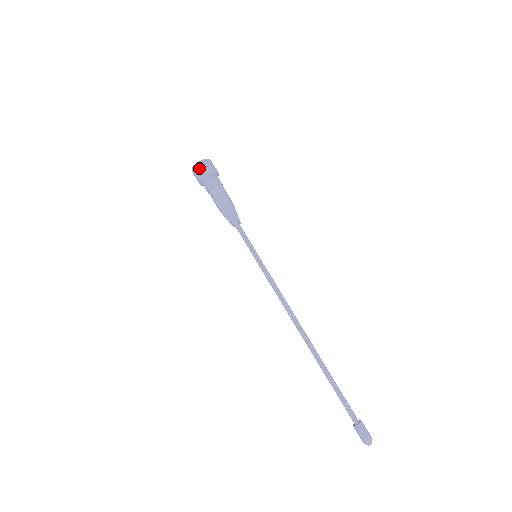
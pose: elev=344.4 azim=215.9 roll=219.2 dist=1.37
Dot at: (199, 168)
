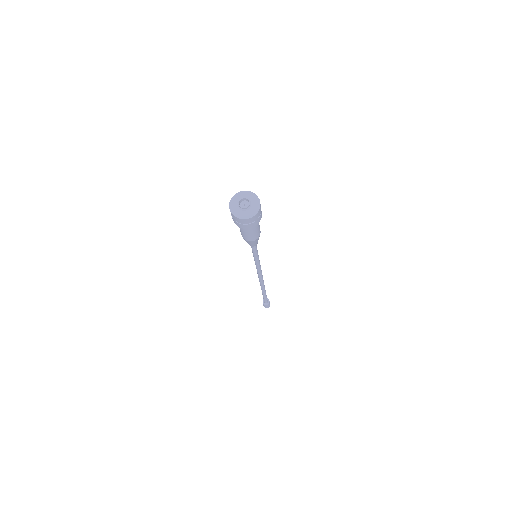
Dot at: (252, 221)
